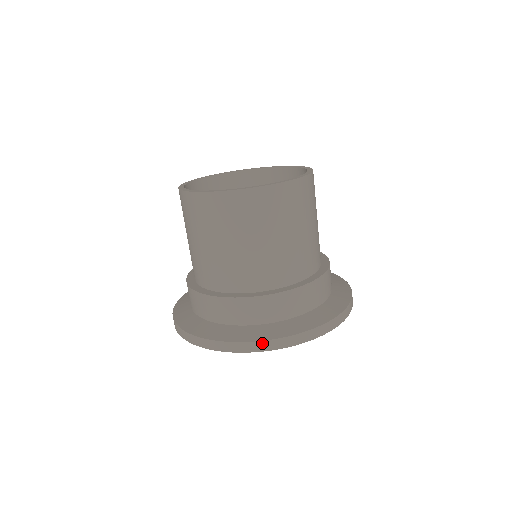
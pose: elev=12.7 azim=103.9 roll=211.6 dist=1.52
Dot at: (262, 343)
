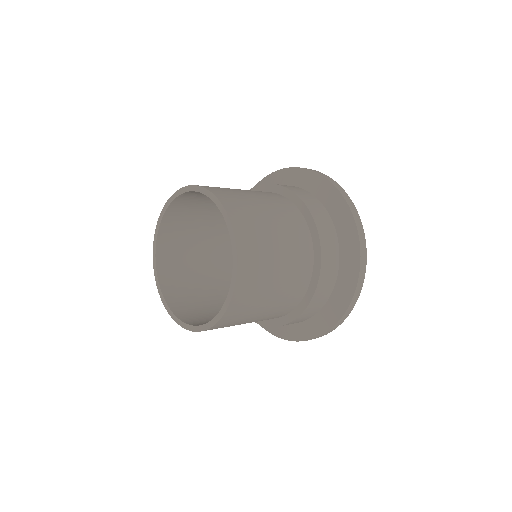
Dot at: (285, 339)
